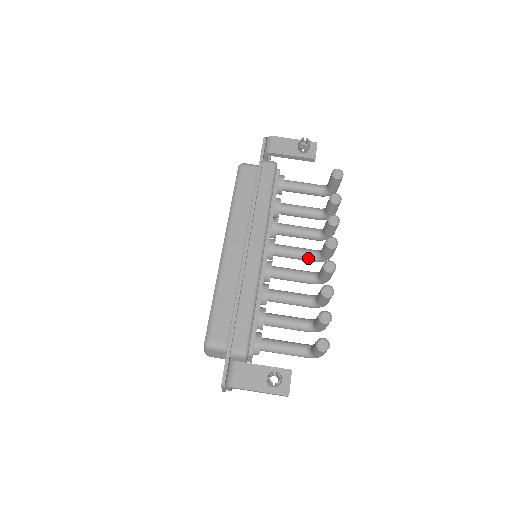
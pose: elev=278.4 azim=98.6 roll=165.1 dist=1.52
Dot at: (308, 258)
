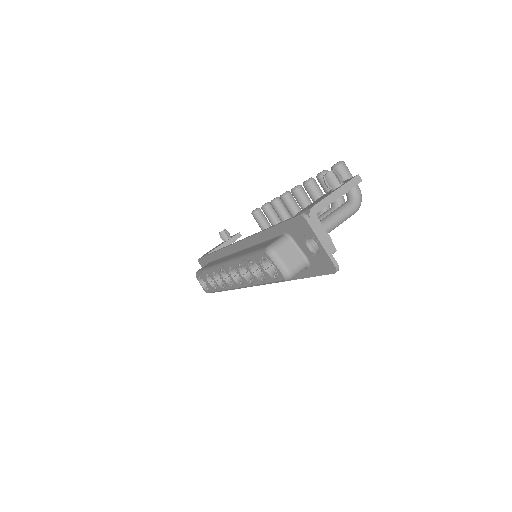
Dot at: occluded
